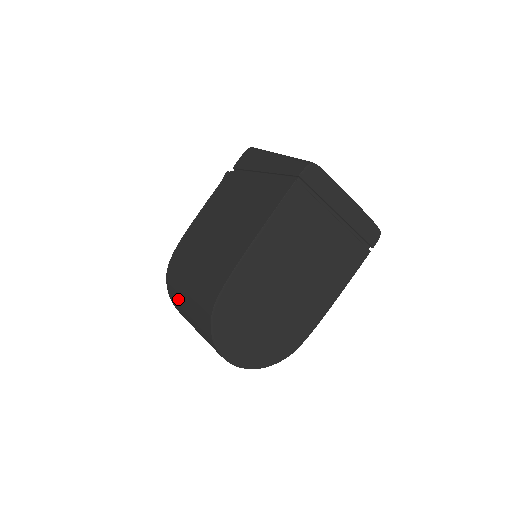
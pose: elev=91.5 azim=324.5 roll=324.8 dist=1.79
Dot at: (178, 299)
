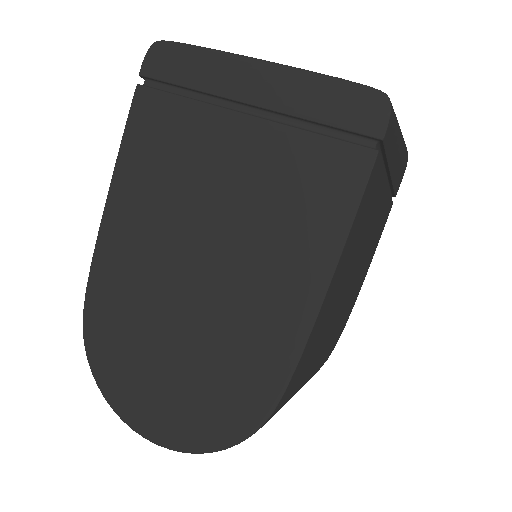
Dot at: occluded
